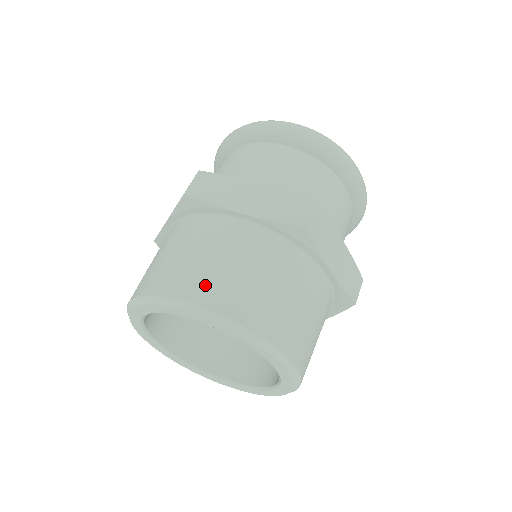
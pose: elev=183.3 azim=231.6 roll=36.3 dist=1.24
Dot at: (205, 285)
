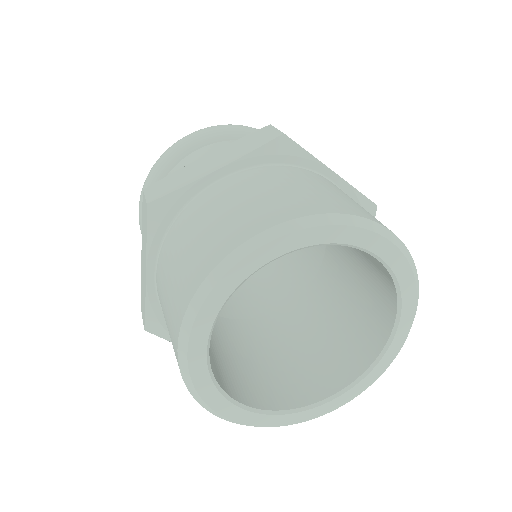
Dot at: (374, 217)
